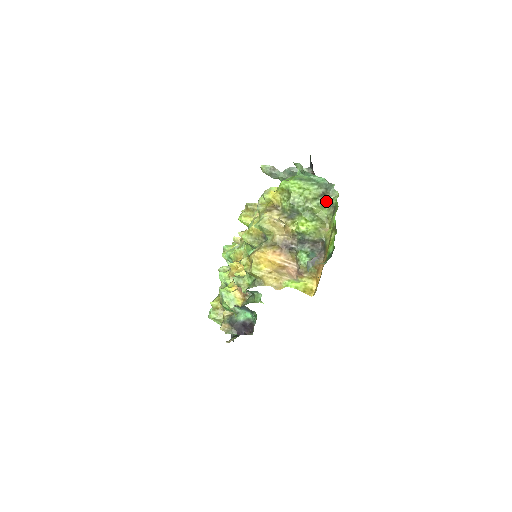
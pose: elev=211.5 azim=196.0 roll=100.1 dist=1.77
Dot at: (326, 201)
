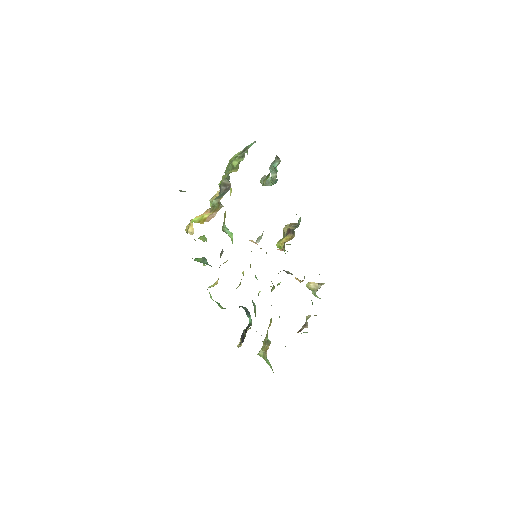
Dot at: (243, 154)
